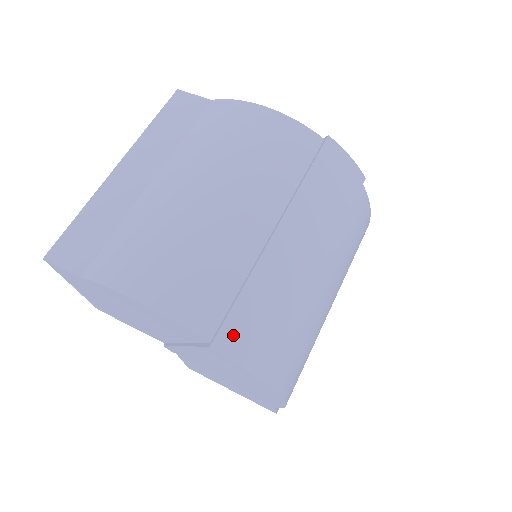
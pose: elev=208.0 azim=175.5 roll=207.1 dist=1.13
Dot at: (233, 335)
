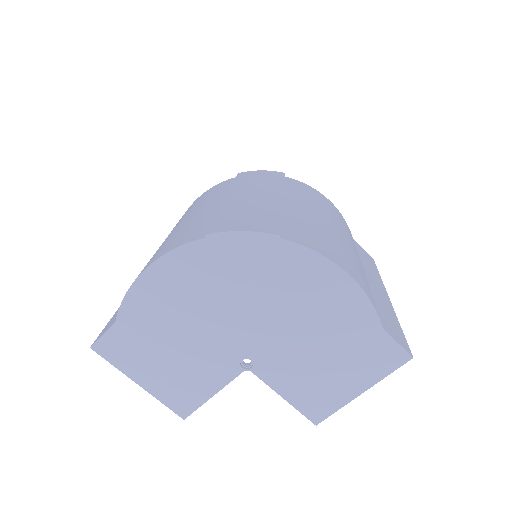
Dot at: (222, 226)
